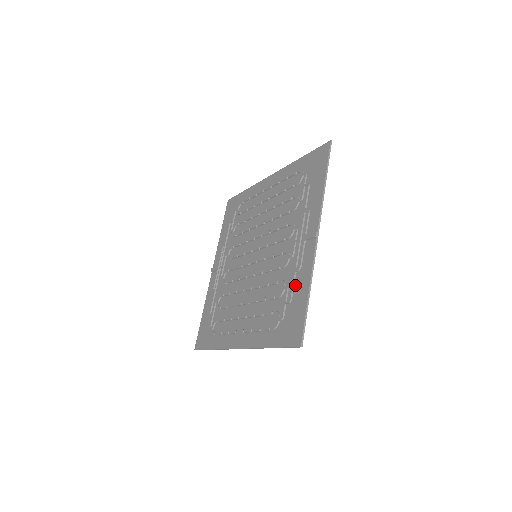
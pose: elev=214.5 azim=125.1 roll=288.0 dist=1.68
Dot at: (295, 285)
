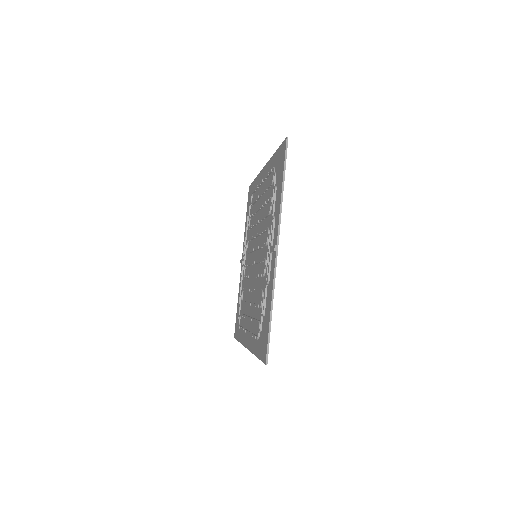
Dot at: (266, 298)
